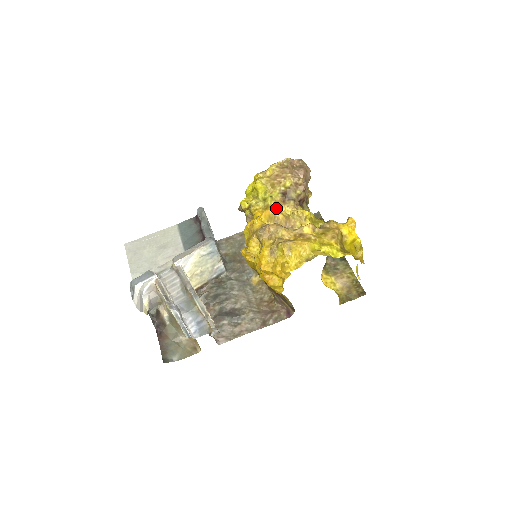
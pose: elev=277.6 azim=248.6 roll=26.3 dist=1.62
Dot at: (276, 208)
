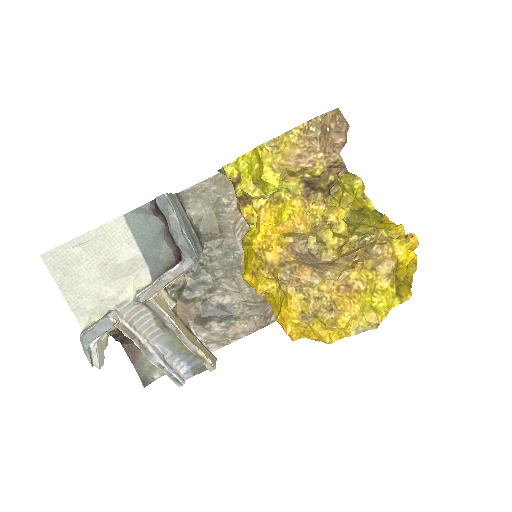
Dot at: (298, 215)
